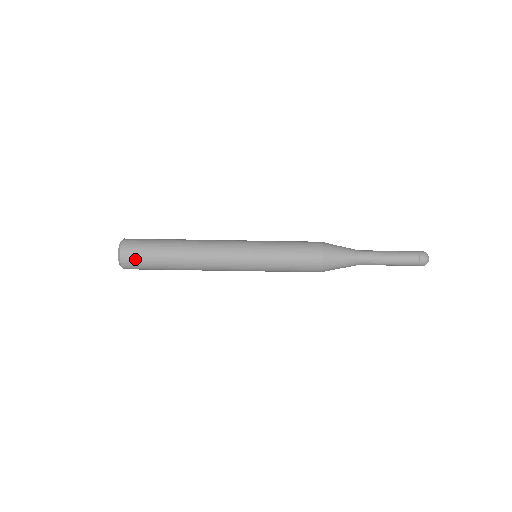
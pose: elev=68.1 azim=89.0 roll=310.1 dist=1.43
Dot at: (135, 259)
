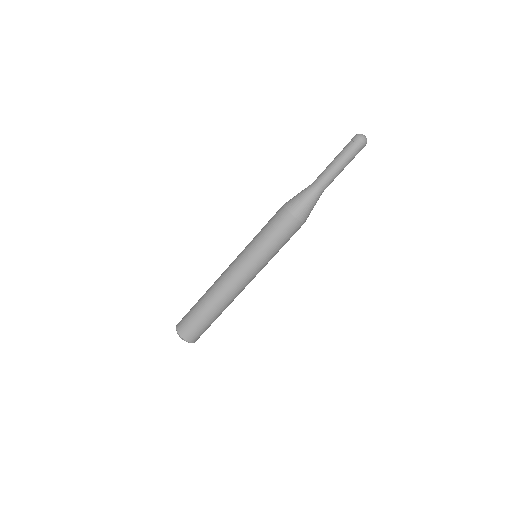
Dot at: occluded
